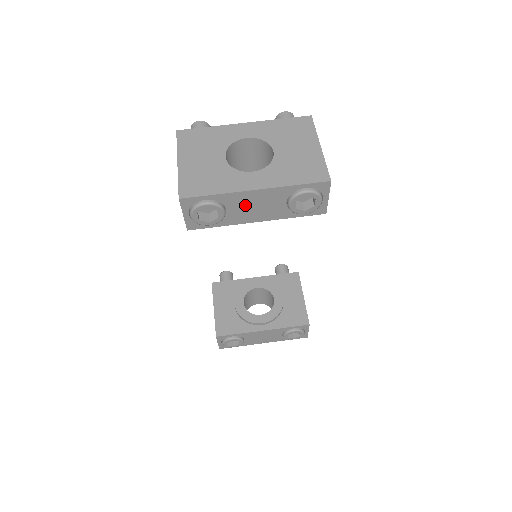
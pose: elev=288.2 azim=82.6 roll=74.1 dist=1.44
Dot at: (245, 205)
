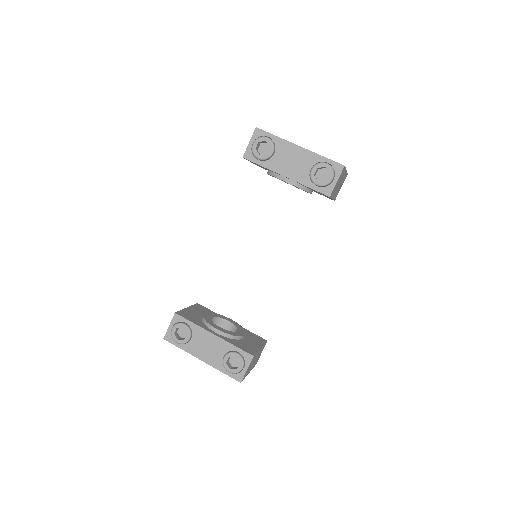
Dot at: (287, 156)
